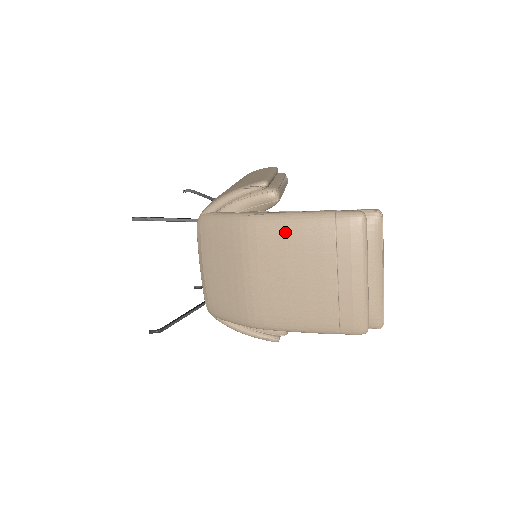
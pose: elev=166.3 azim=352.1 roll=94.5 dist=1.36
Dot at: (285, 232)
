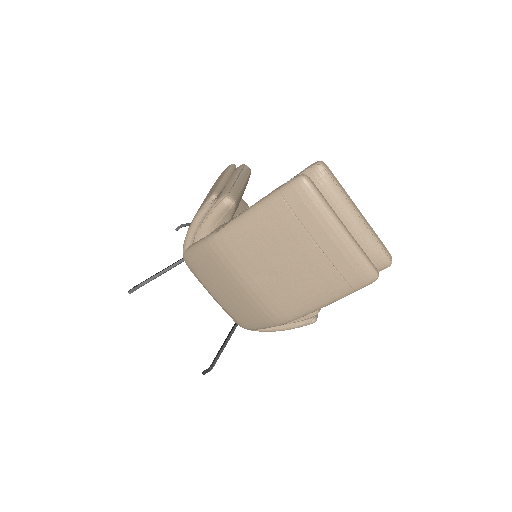
Dot at: (249, 233)
